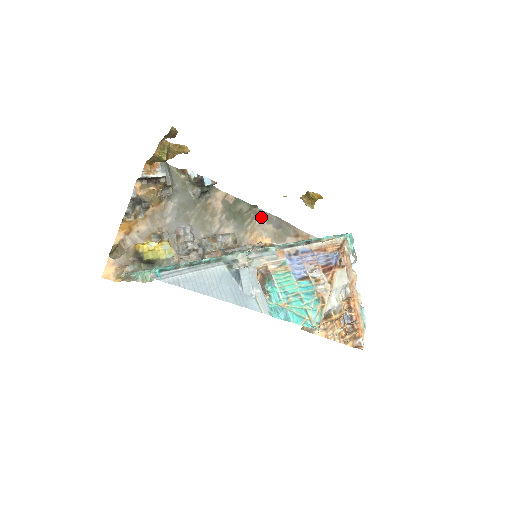
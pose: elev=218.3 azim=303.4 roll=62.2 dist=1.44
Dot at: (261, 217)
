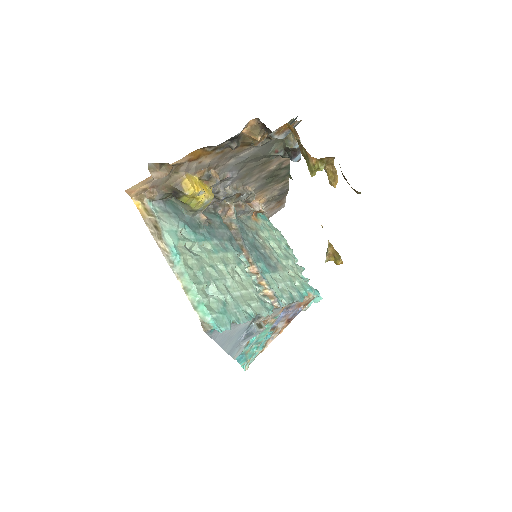
Dot at: (282, 184)
